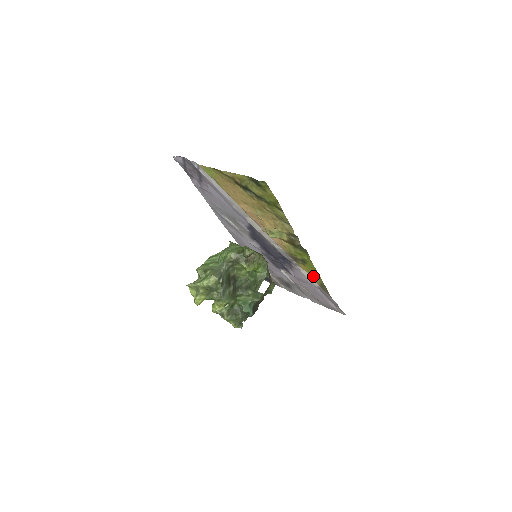
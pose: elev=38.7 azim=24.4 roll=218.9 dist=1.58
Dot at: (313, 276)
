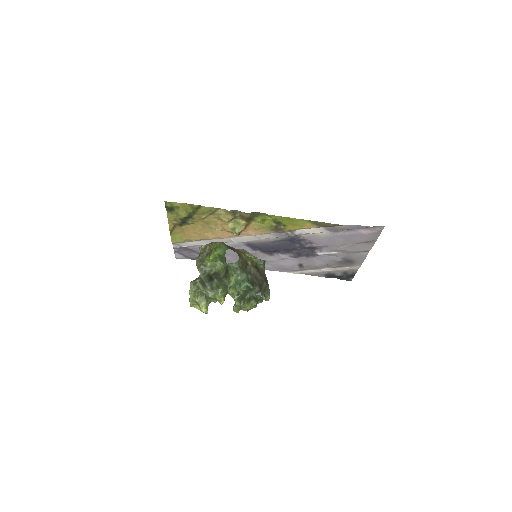
Dot at: (302, 225)
